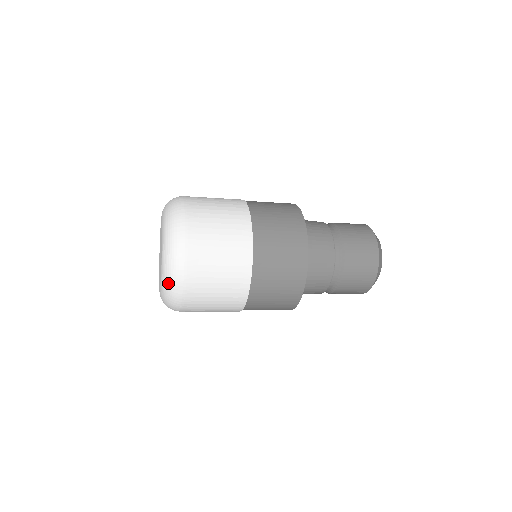
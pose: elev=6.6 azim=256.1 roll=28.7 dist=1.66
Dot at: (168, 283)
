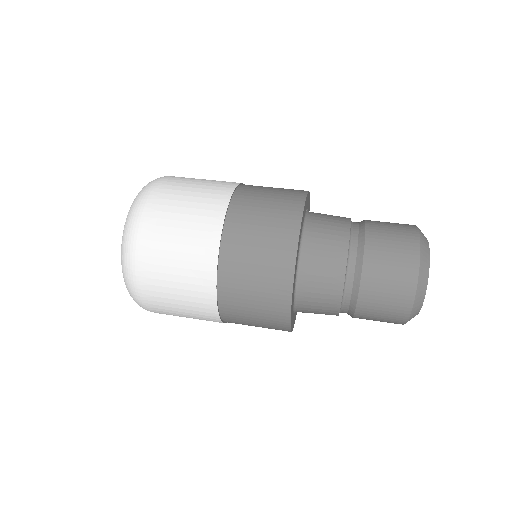
Dot at: (126, 285)
